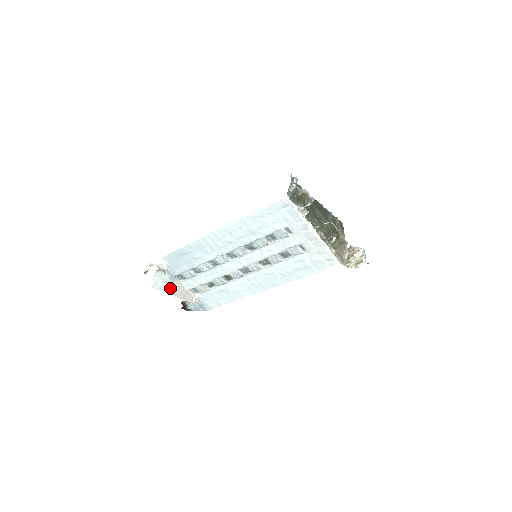
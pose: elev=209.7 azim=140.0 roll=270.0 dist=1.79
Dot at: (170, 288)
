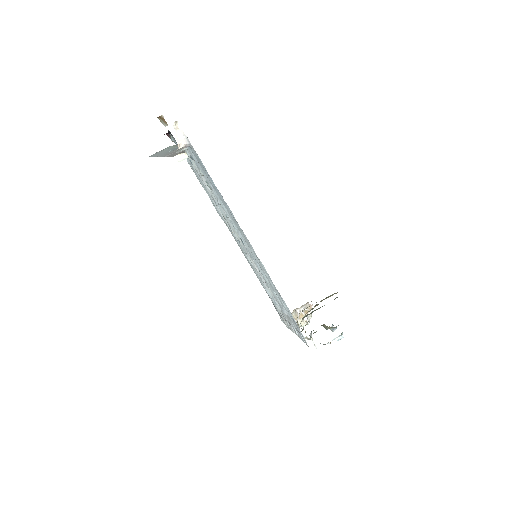
Dot at: (168, 152)
